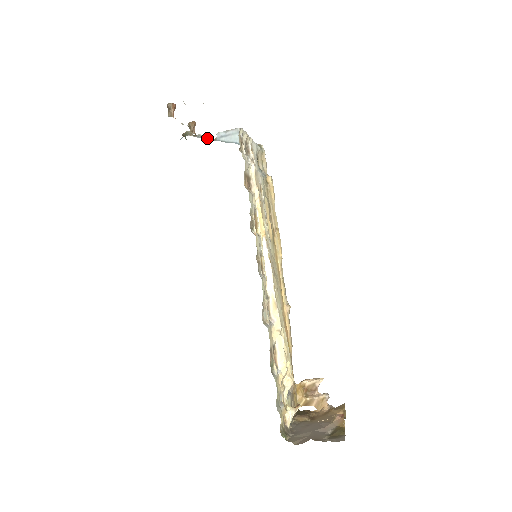
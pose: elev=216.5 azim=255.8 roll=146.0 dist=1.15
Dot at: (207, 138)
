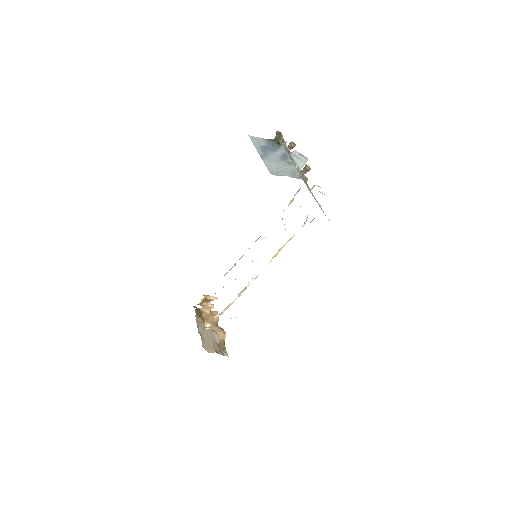
Dot at: occluded
